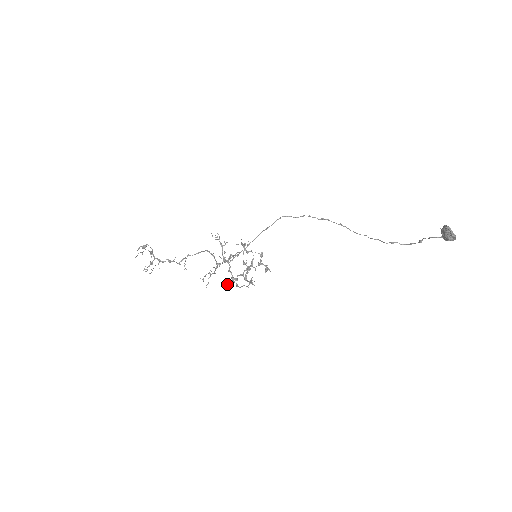
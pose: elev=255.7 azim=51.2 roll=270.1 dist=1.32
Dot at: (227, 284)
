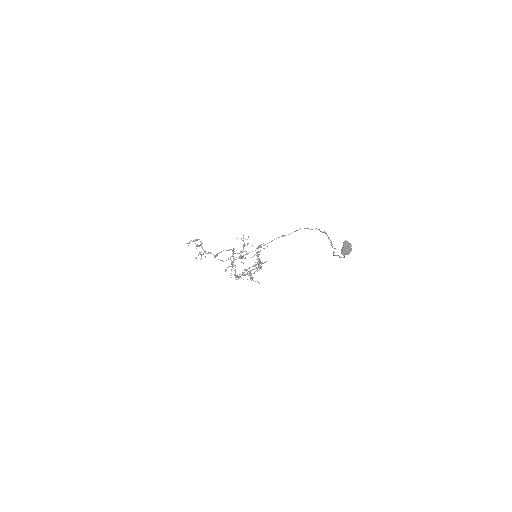
Dot at: (239, 276)
